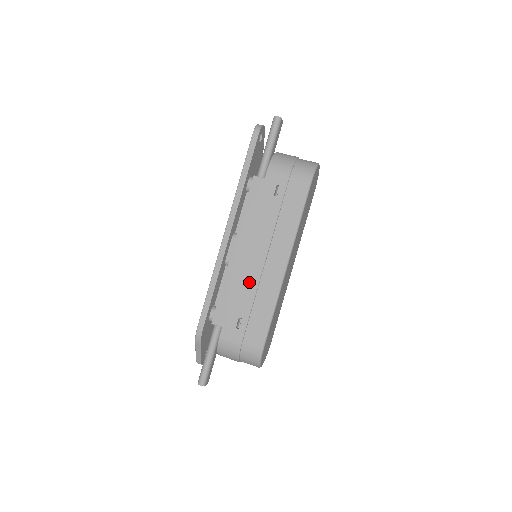
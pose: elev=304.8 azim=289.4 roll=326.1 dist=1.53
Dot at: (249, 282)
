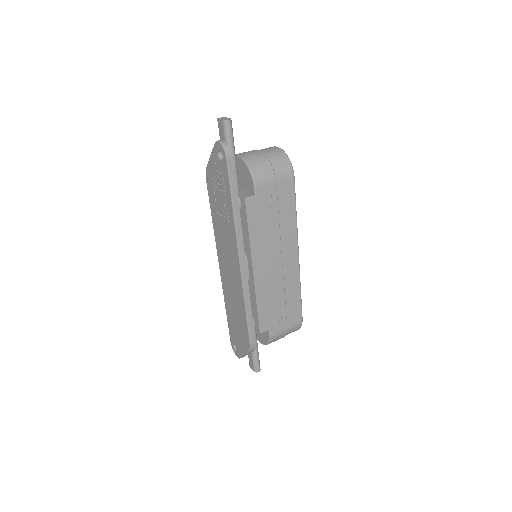
Dot at: (276, 286)
